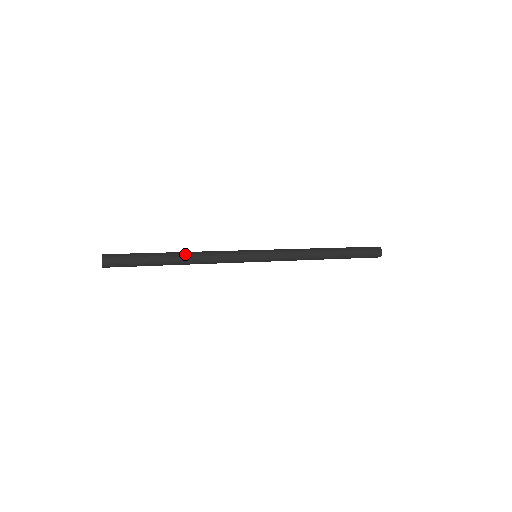
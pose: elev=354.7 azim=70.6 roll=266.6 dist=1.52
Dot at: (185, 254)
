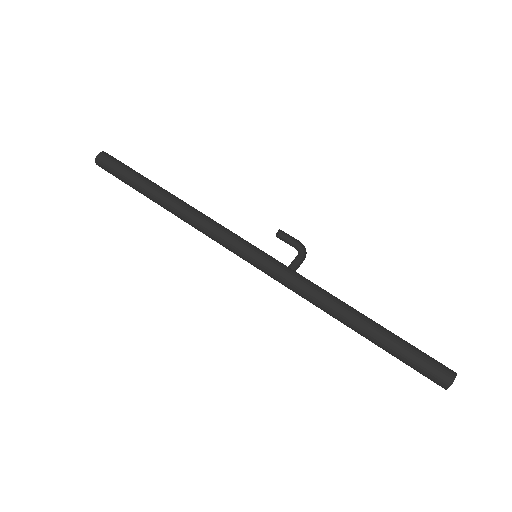
Dot at: (170, 205)
